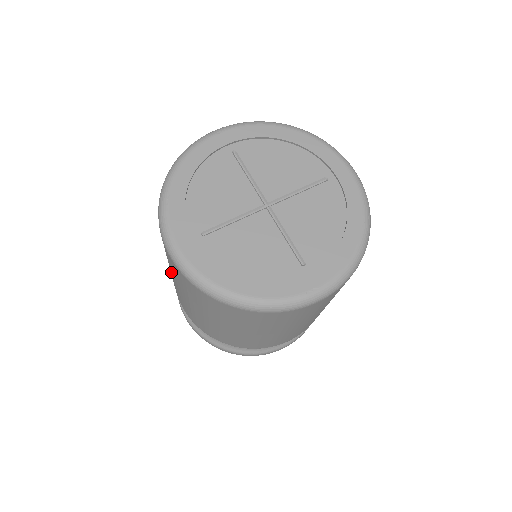
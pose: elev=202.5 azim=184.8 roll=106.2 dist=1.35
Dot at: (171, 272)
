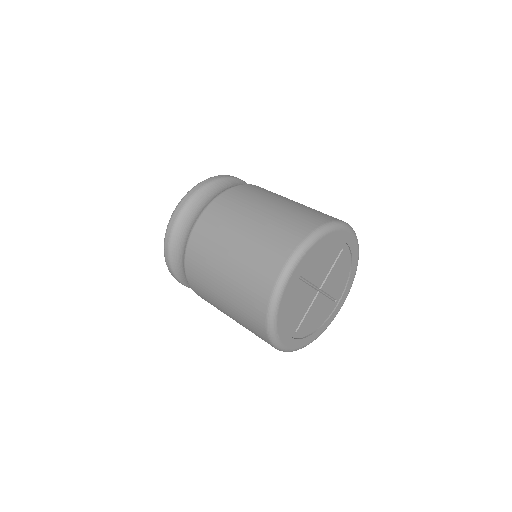
Dot at: occluded
